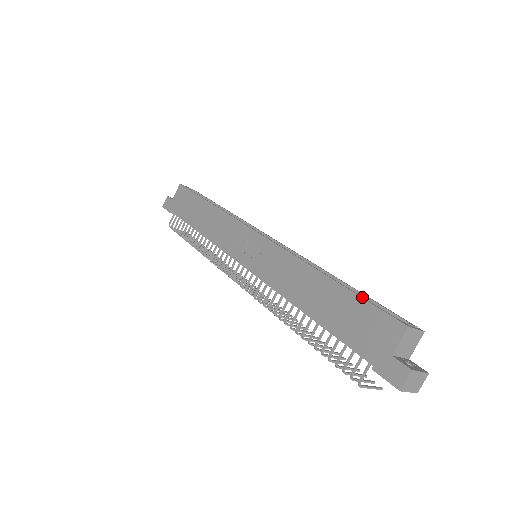
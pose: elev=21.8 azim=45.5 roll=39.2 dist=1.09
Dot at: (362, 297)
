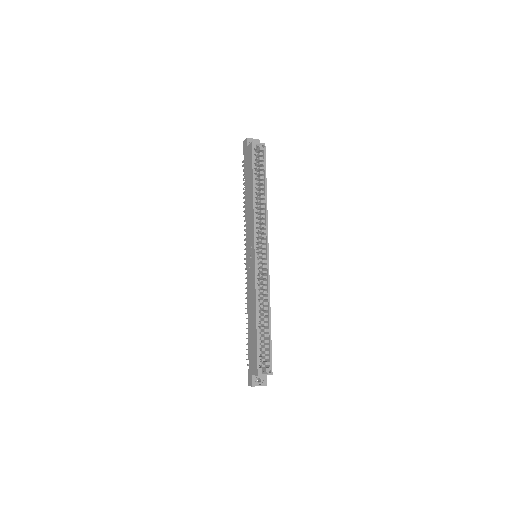
Dot at: (257, 346)
